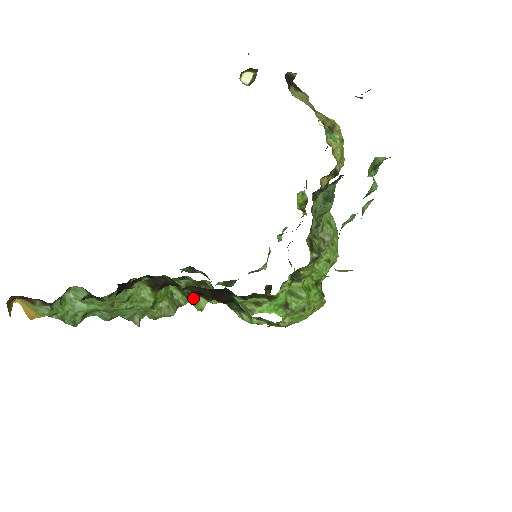
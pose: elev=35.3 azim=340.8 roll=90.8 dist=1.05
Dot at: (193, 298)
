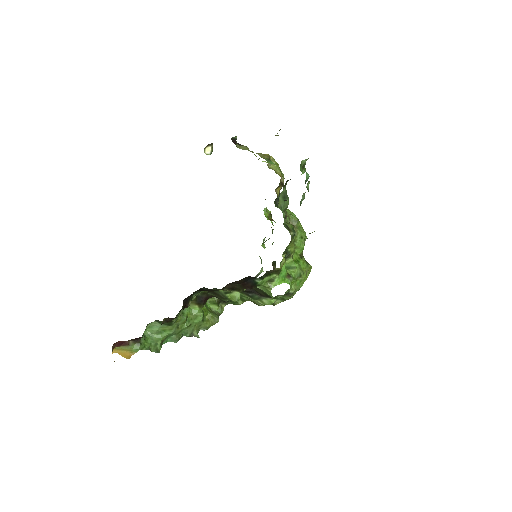
Dot at: (230, 295)
